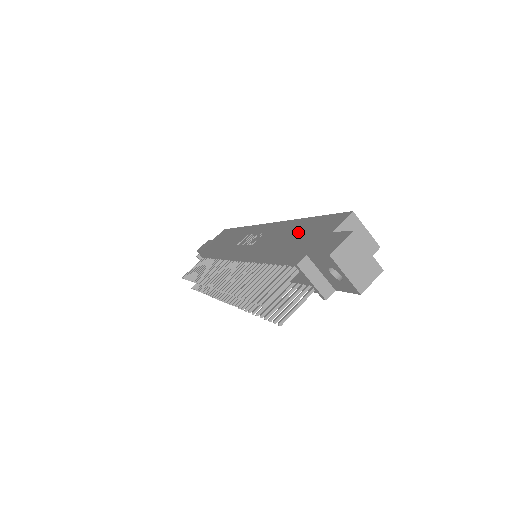
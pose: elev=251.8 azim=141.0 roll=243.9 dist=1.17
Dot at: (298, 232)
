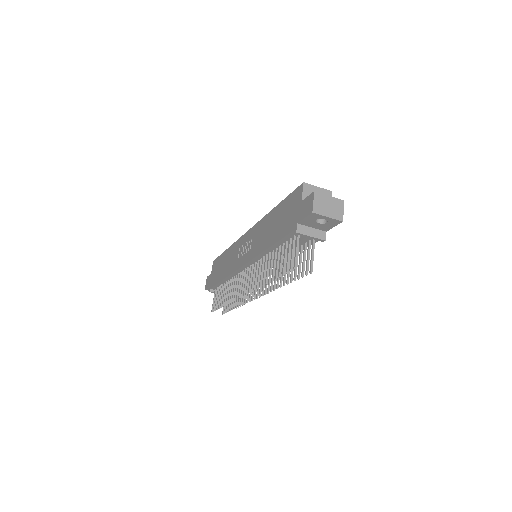
Dot at: (278, 218)
